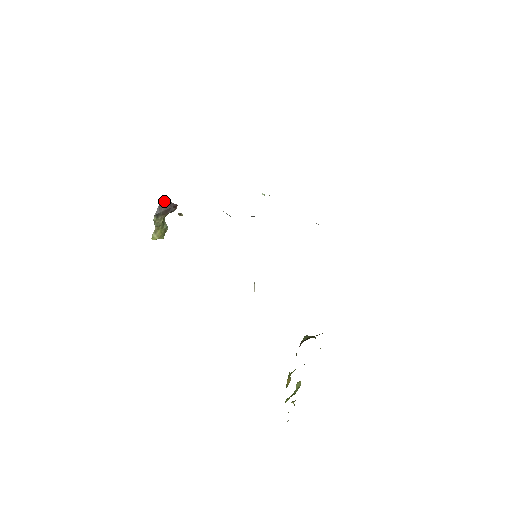
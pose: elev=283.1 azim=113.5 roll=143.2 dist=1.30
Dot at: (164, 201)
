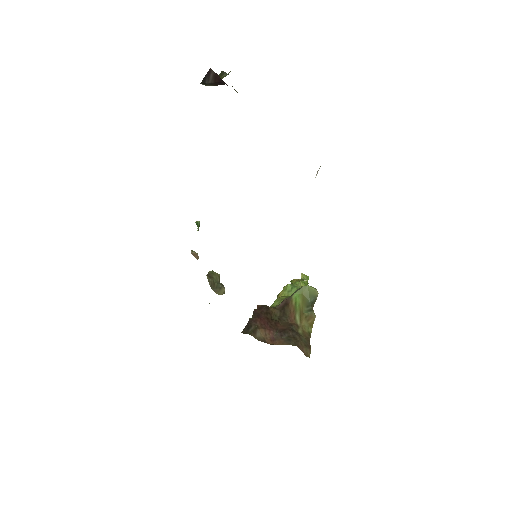
Dot at: (212, 73)
